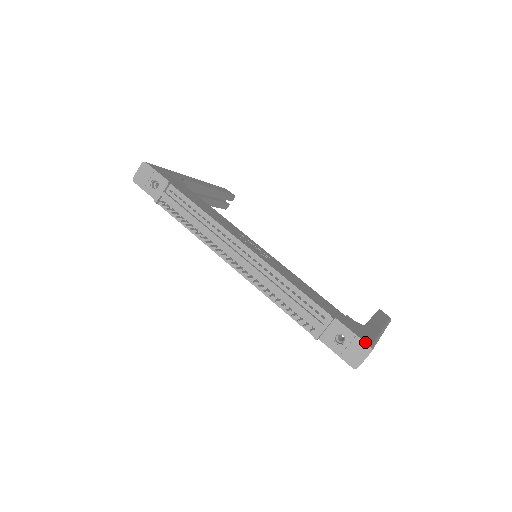
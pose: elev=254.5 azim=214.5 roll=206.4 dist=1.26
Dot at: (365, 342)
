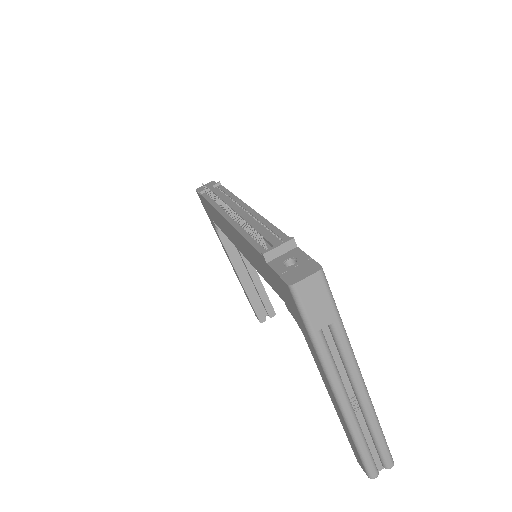
Dot at: occluded
